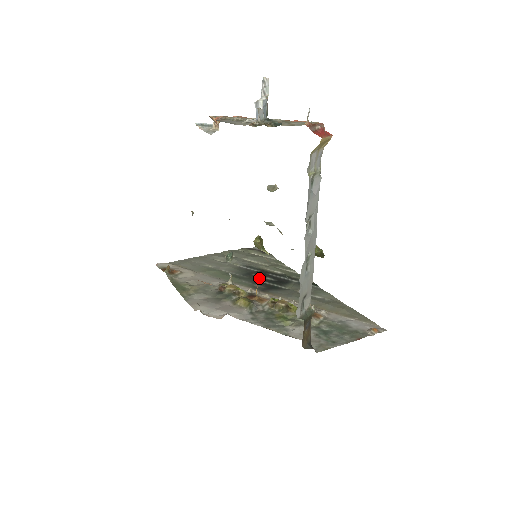
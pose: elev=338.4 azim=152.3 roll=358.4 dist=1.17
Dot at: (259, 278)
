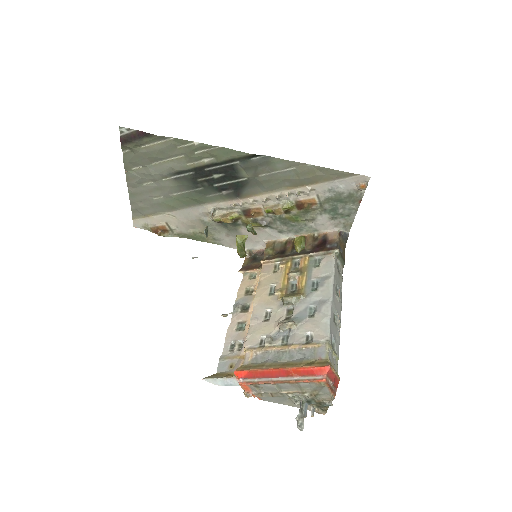
Dot at: (252, 228)
